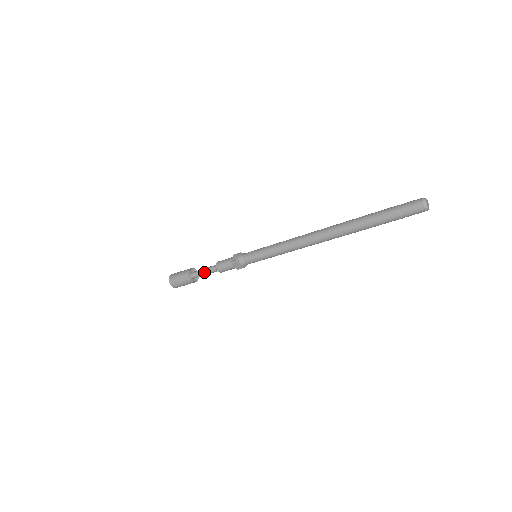
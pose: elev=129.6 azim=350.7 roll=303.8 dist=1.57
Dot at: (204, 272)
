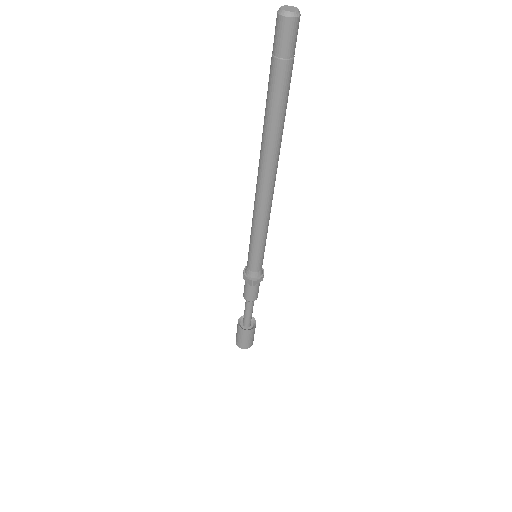
Dot at: (249, 314)
